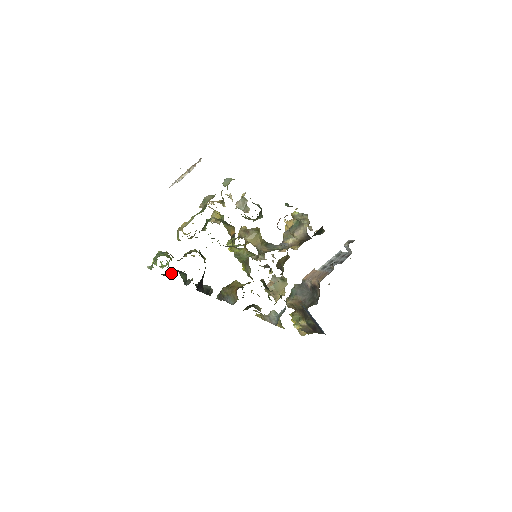
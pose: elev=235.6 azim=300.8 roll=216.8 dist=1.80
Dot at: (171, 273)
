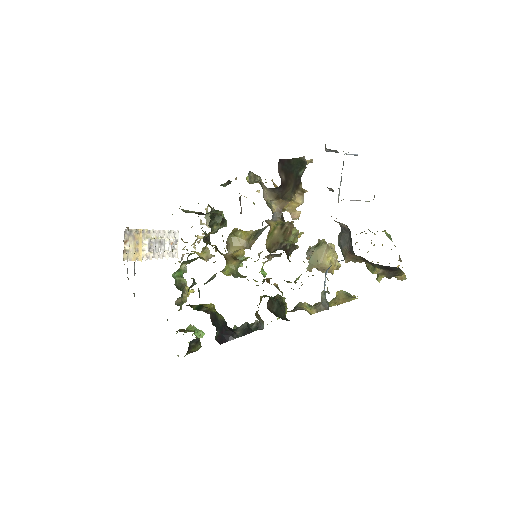
Dot at: (192, 347)
